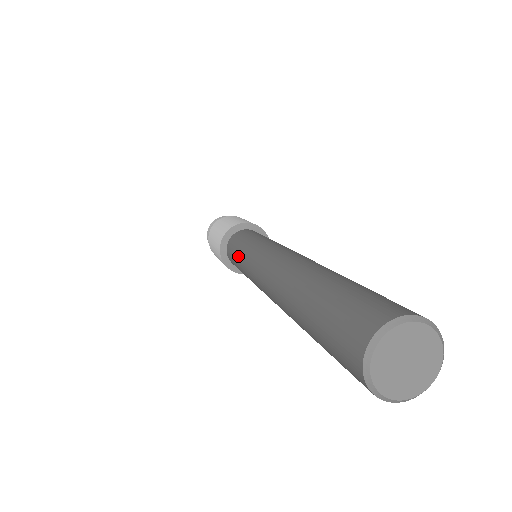
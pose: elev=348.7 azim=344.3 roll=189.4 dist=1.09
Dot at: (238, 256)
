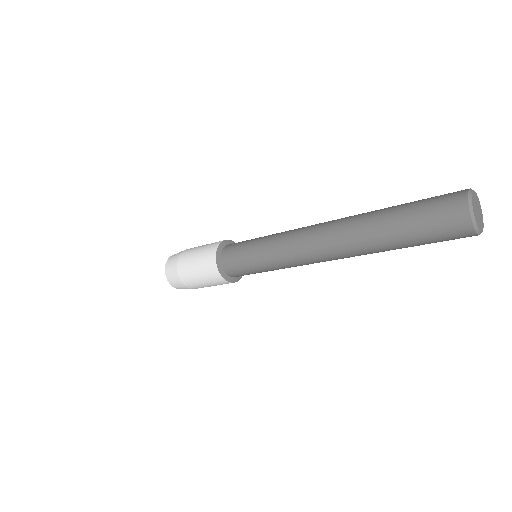
Dot at: (260, 237)
